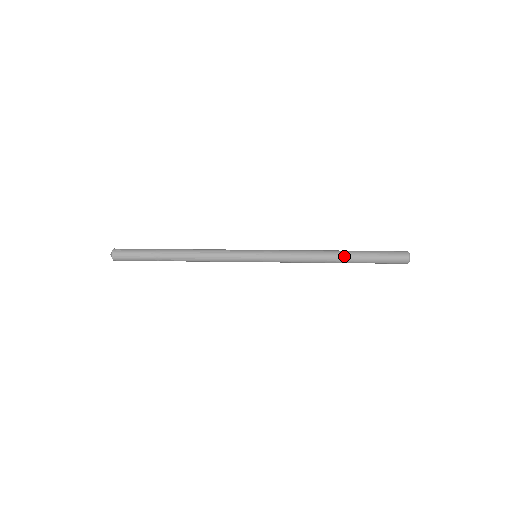
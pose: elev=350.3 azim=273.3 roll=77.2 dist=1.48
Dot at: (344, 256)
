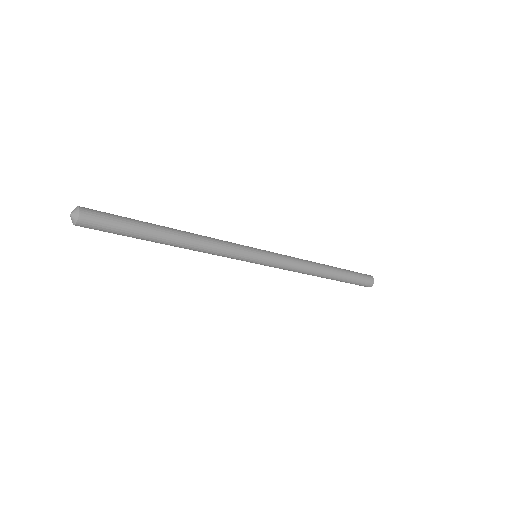
Dot at: (332, 275)
